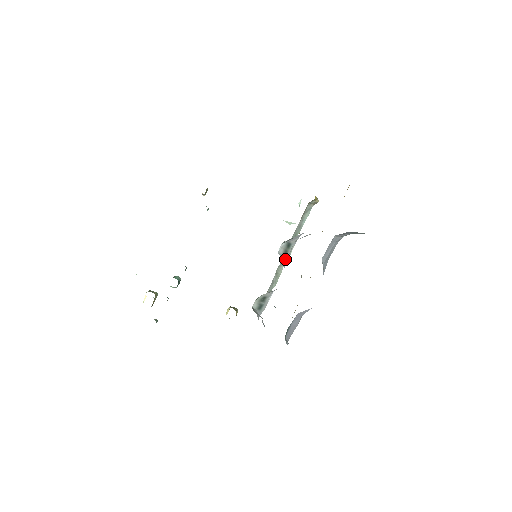
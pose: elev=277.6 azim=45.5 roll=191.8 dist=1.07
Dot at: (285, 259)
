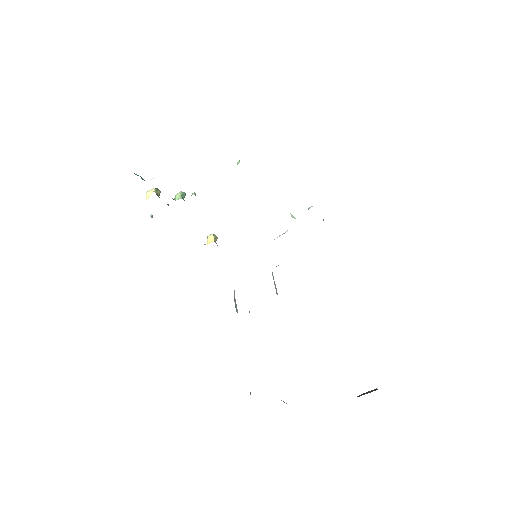
Dot at: occluded
